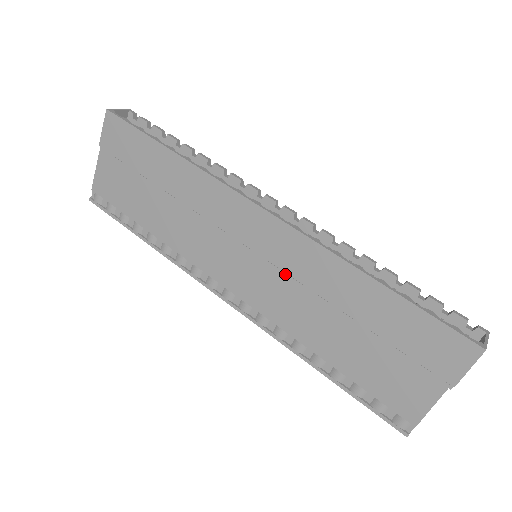
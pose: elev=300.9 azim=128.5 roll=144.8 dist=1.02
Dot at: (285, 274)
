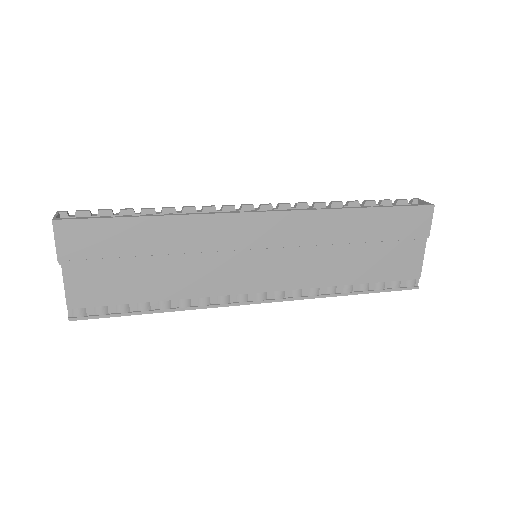
Dot at: (301, 247)
